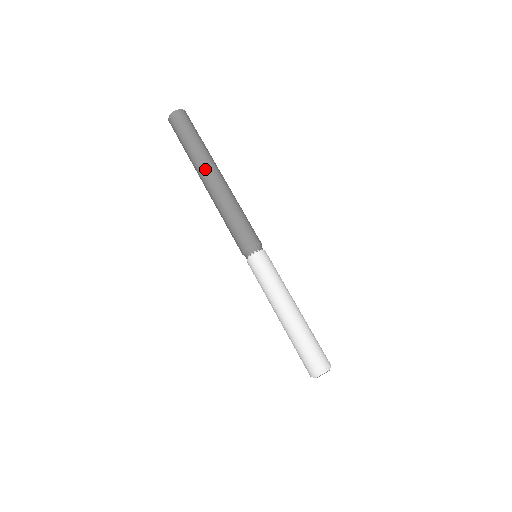
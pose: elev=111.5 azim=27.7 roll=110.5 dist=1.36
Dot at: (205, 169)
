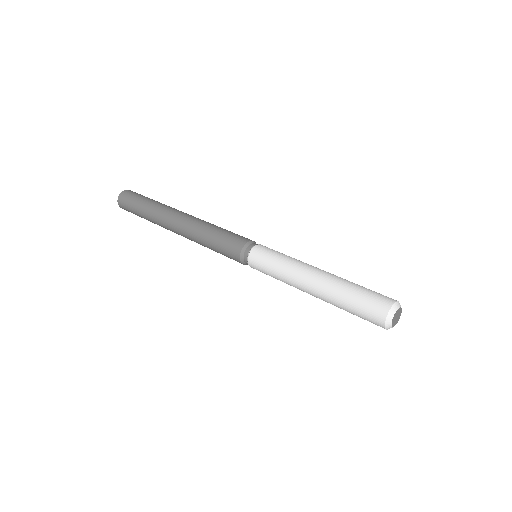
Dot at: occluded
